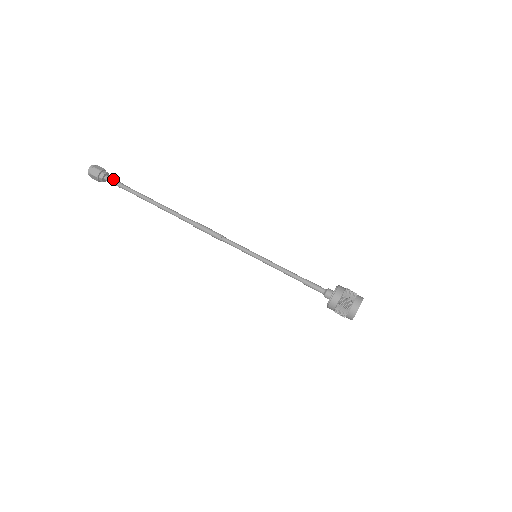
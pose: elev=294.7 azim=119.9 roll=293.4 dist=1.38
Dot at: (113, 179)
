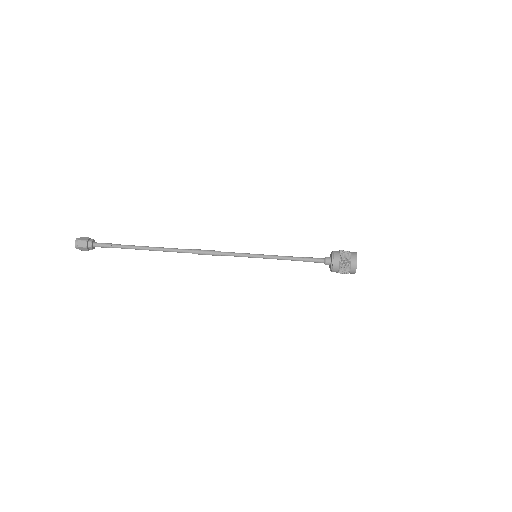
Dot at: (101, 243)
